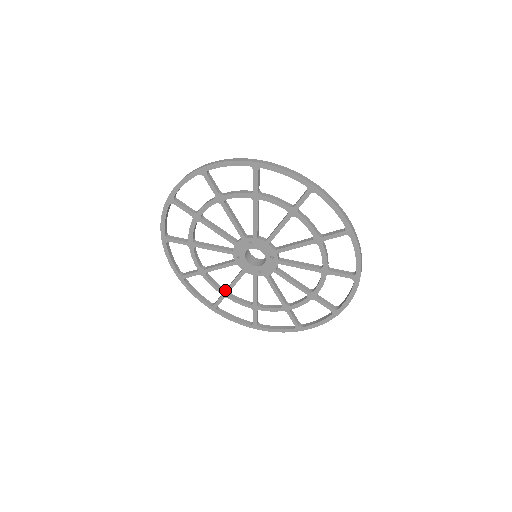
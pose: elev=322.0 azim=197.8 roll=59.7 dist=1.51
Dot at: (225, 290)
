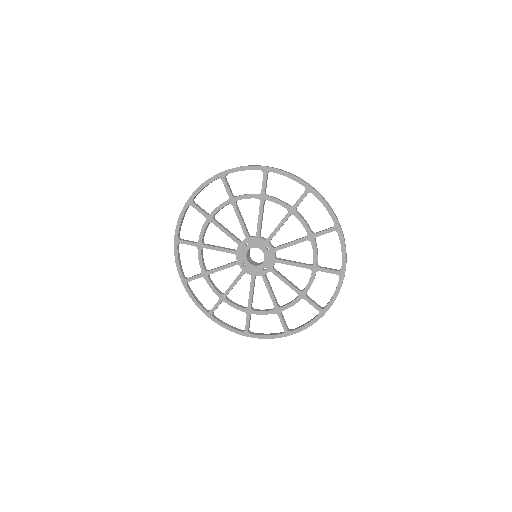
Dot at: occluded
